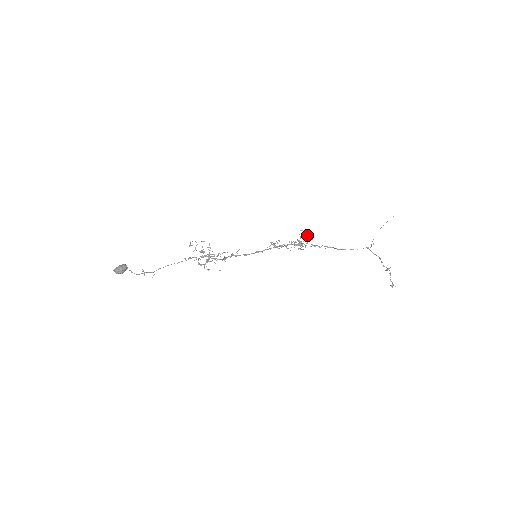
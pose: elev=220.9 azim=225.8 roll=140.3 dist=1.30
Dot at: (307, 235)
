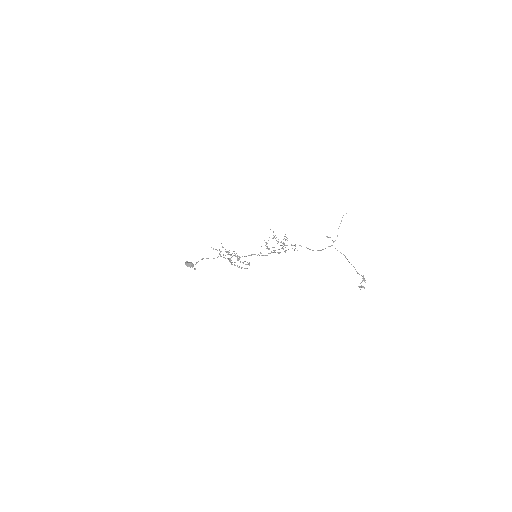
Dot at: (295, 246)
